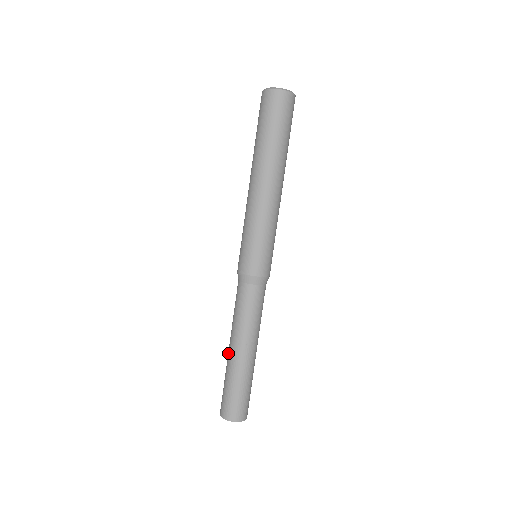
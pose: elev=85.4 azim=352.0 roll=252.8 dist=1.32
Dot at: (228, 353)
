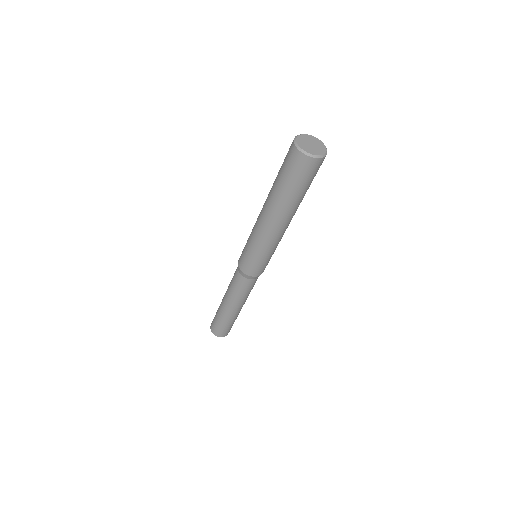
Dot at: (223, 307)
